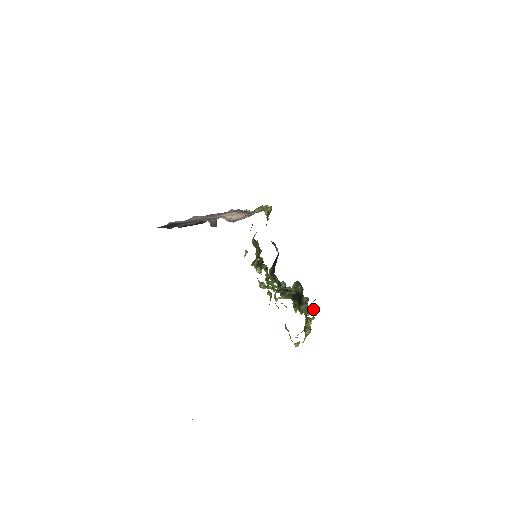
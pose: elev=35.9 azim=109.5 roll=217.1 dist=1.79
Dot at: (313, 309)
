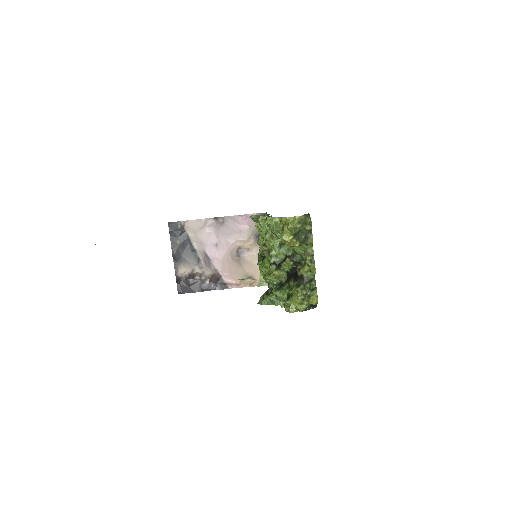
Dot at: (312, 289)
